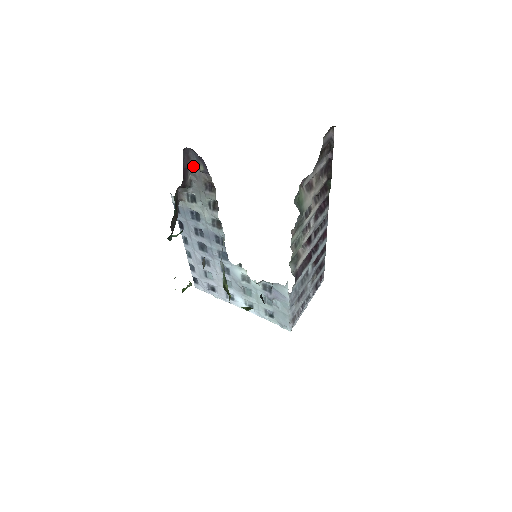
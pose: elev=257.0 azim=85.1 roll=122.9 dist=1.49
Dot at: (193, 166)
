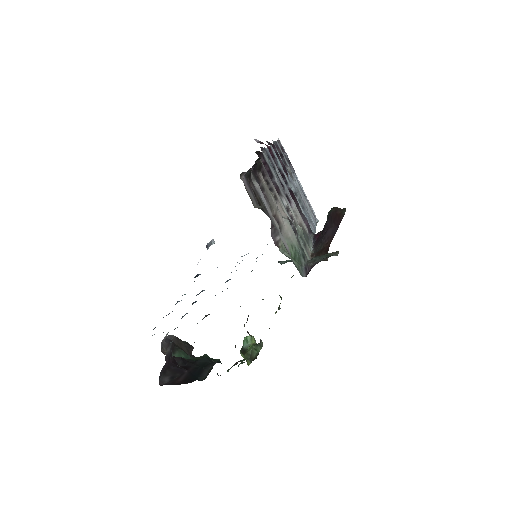
Dot at: occluded
